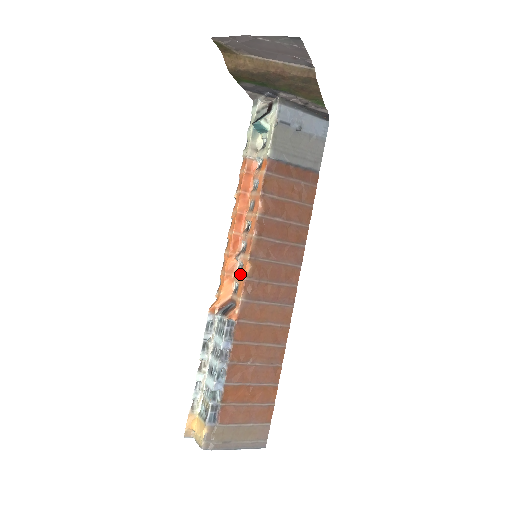
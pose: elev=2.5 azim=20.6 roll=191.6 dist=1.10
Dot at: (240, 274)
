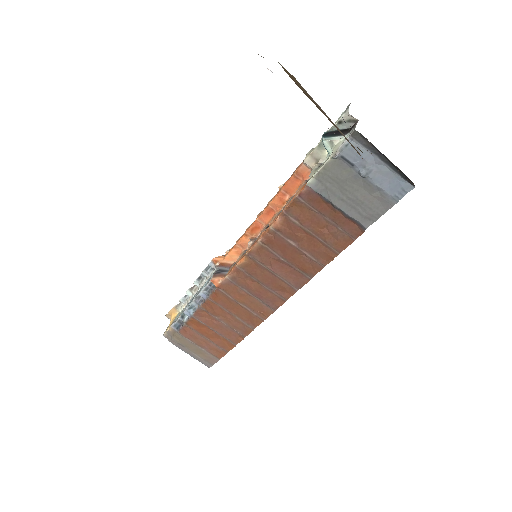
Dot at: (241, 257)
